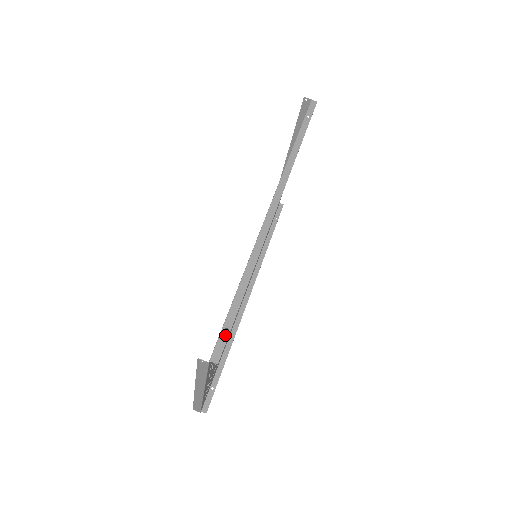
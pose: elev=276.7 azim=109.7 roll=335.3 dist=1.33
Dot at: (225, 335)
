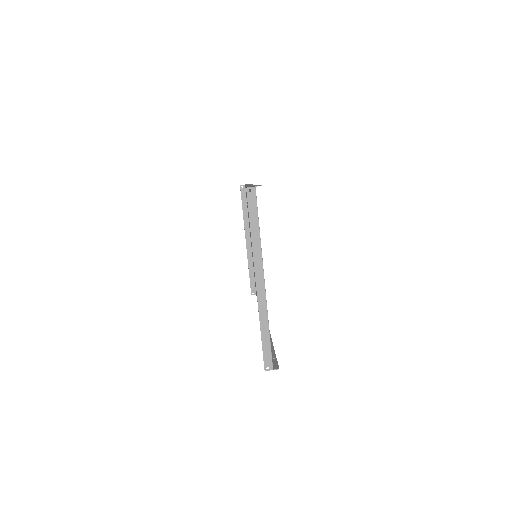
Dot at: (258, 185)
